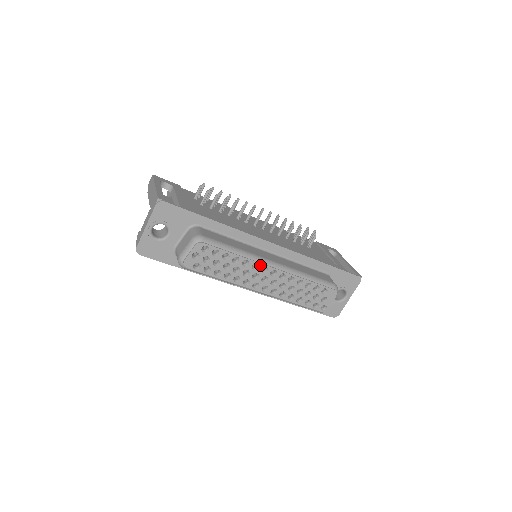
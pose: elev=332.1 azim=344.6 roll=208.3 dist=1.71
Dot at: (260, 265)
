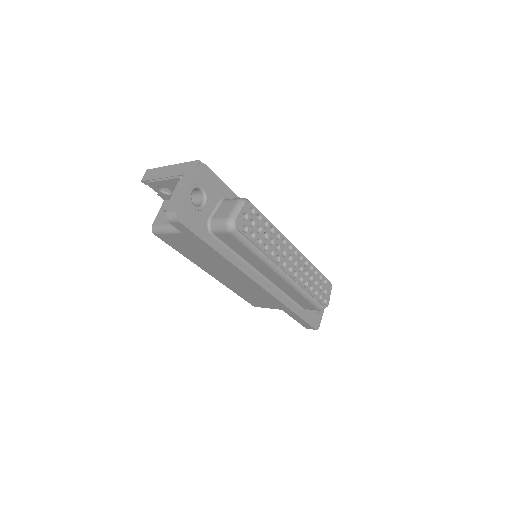
Dot at: (287, 241)
